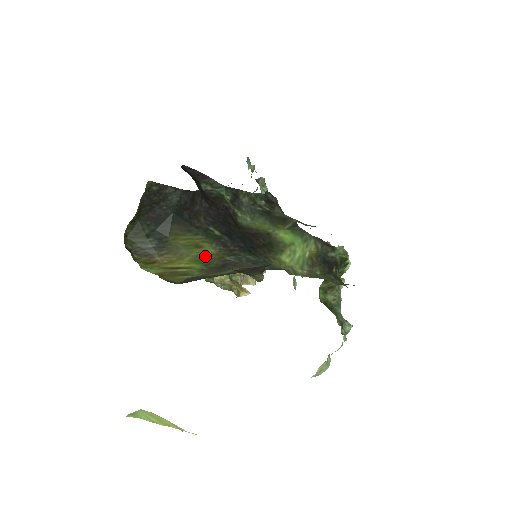
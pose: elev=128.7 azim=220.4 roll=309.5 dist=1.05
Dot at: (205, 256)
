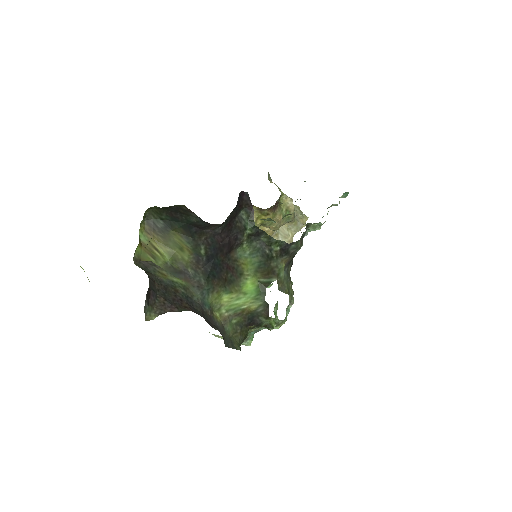
Dot at: (179, 257)
